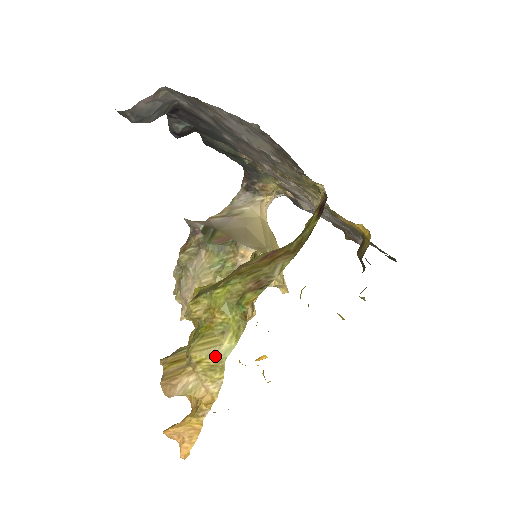
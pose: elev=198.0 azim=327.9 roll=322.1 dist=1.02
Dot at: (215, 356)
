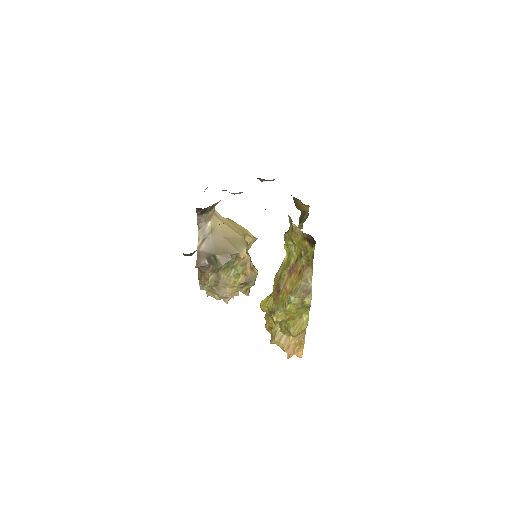
Dot at: (304, 327)
